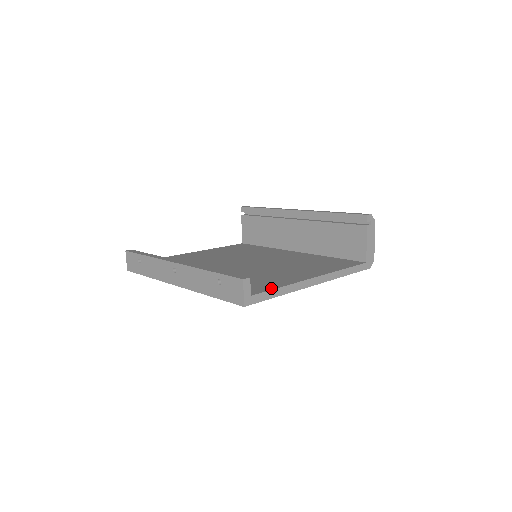
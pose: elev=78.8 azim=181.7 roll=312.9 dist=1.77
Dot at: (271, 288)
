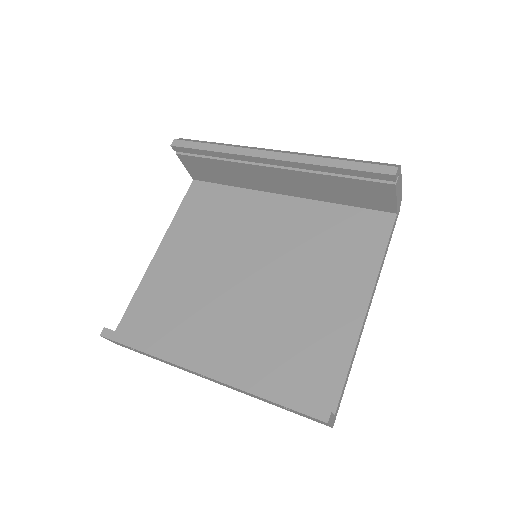
Dot at: (342, 377)
